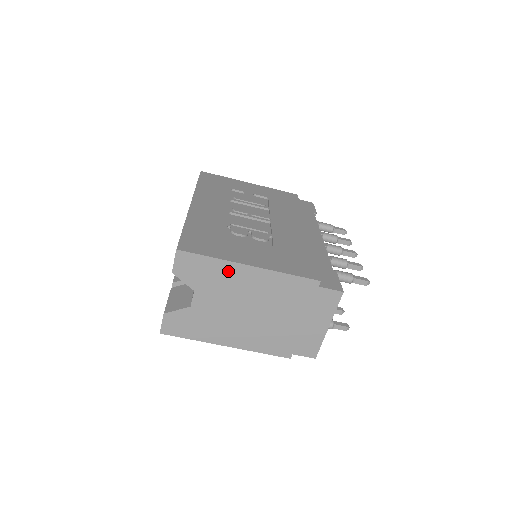
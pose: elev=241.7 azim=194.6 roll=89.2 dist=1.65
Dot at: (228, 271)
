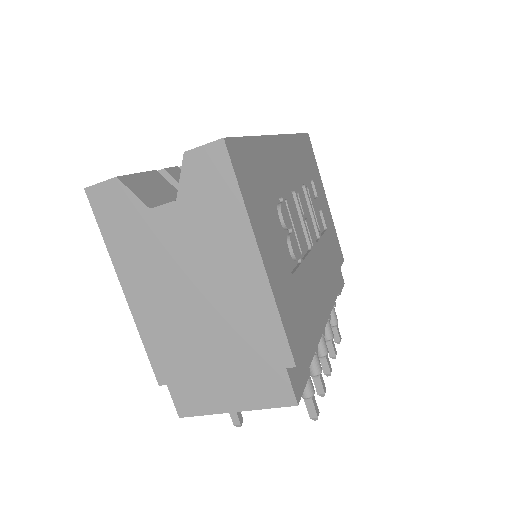
Dot at: (235, 231)
